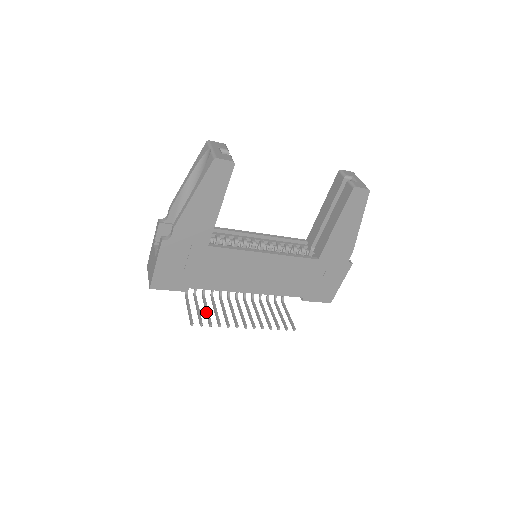
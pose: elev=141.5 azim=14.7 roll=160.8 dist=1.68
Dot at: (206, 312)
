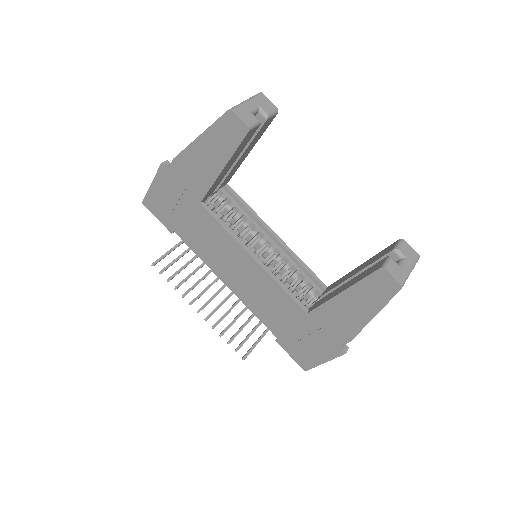
Dot at: (181, 267)
